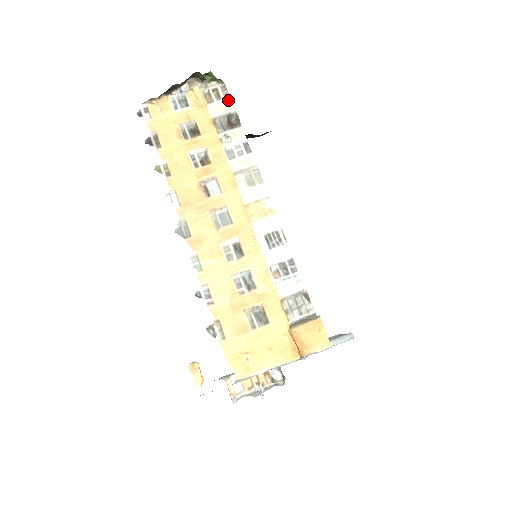
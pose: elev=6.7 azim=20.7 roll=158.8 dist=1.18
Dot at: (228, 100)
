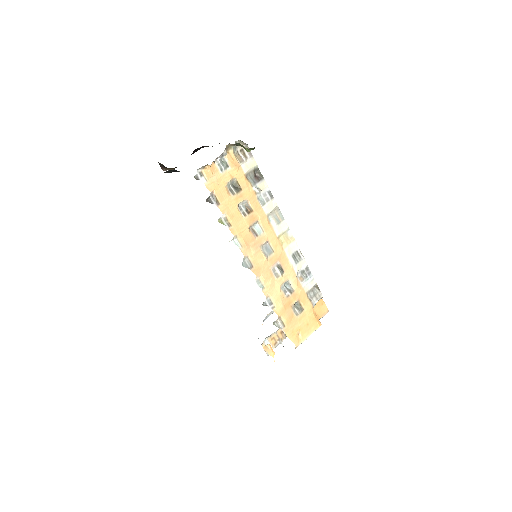
Dot at: (252, 158)
